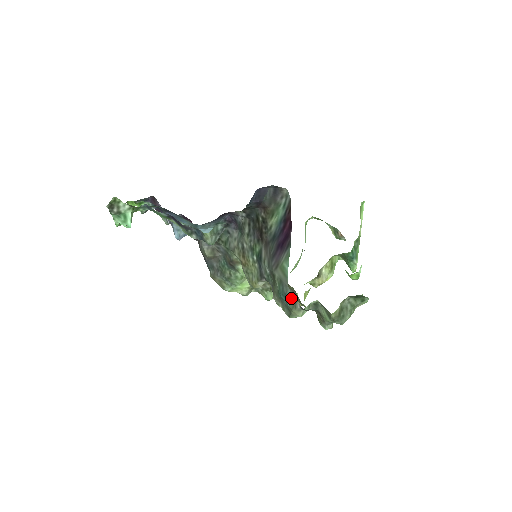
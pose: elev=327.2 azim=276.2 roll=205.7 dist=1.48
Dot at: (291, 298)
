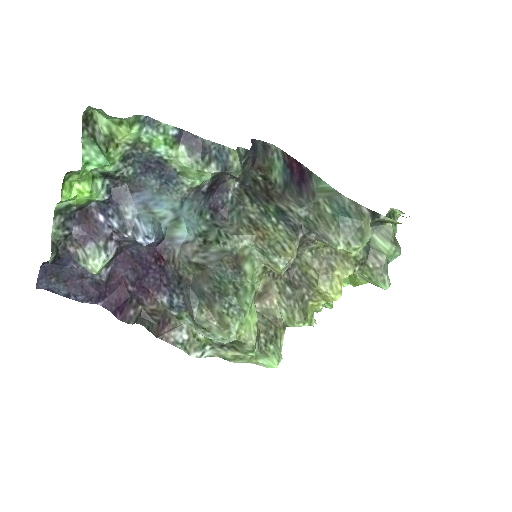
Dot at: (353, 208)
